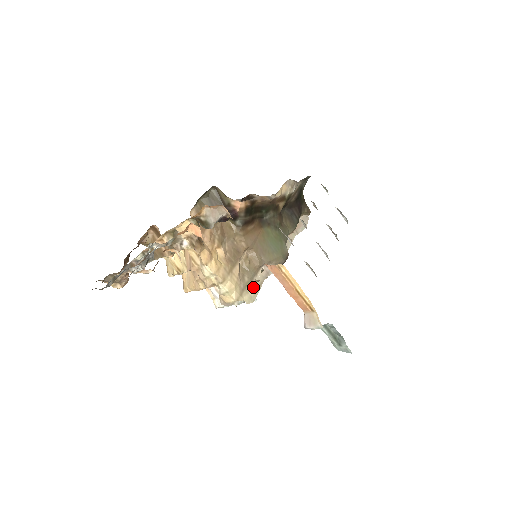
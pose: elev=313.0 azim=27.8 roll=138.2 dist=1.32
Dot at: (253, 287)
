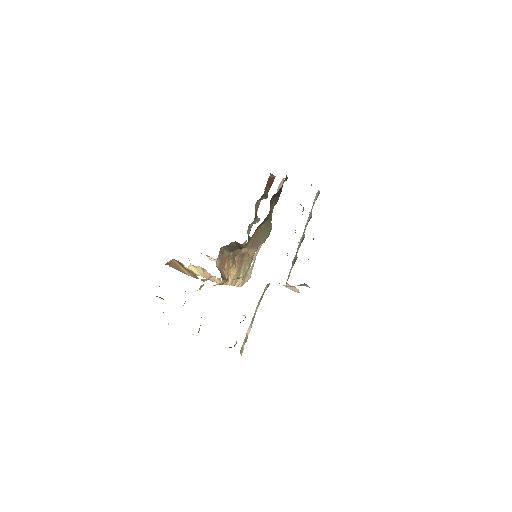
Dot at: (250, 269)
